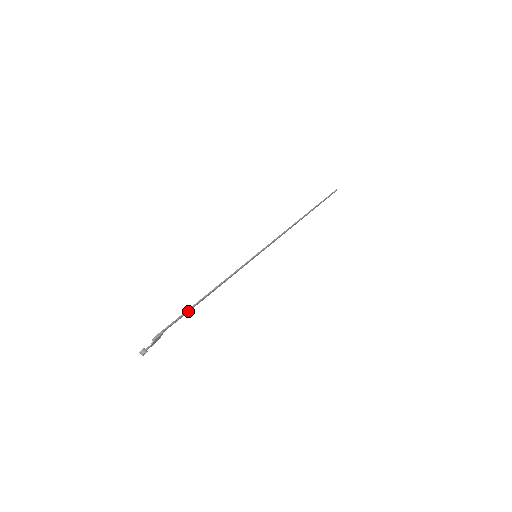
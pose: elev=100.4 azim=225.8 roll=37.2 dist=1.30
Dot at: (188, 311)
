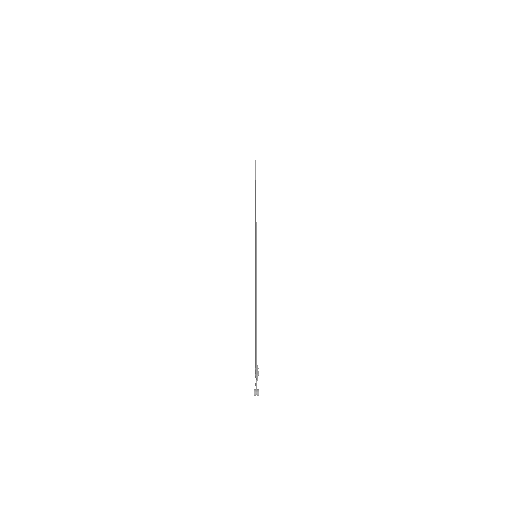
Dot at: (256, 336)
